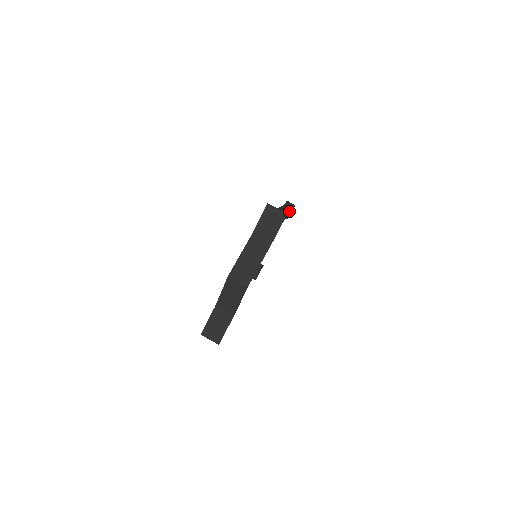
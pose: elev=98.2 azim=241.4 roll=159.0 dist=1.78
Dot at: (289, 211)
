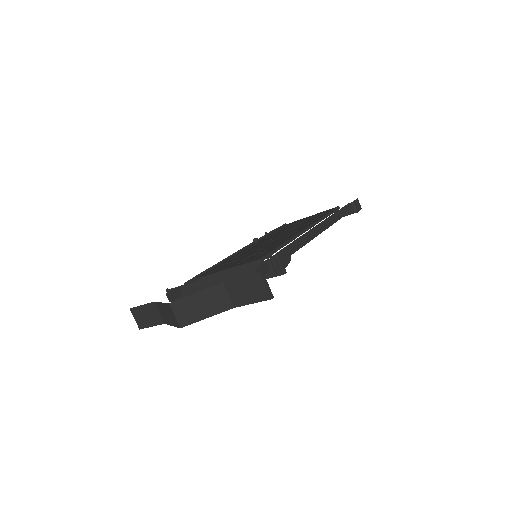
Dot at: (348, 213)
